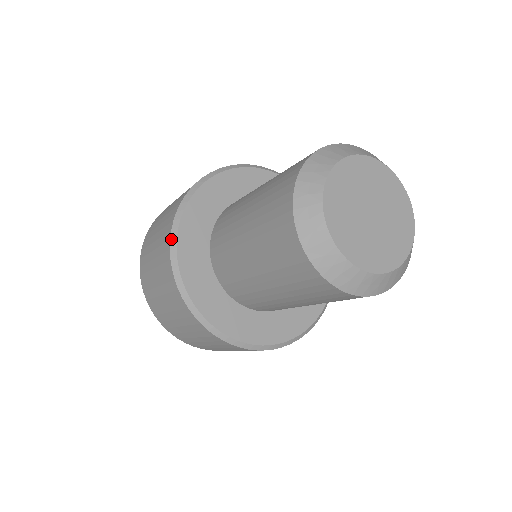
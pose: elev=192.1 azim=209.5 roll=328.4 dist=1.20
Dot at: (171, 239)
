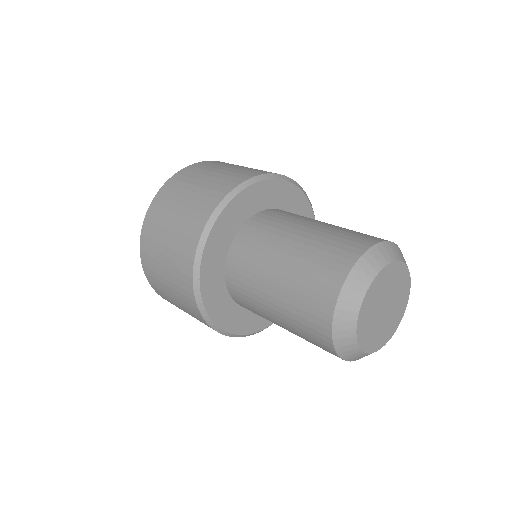
Dot at: (217, 208)
